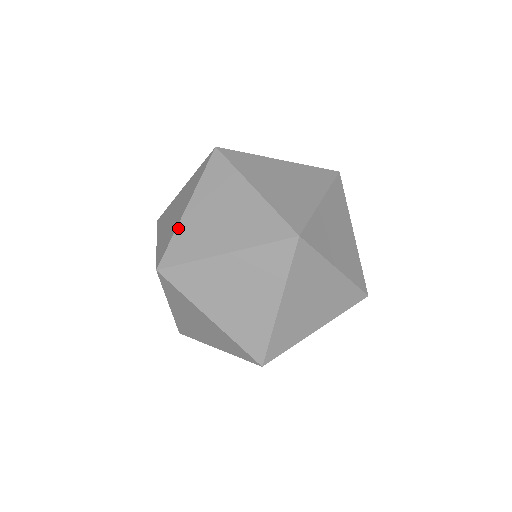
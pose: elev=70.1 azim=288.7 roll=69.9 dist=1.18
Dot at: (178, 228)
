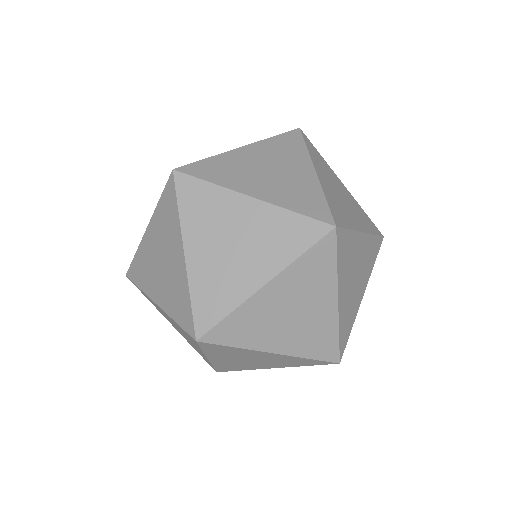
Dot at: occluded
